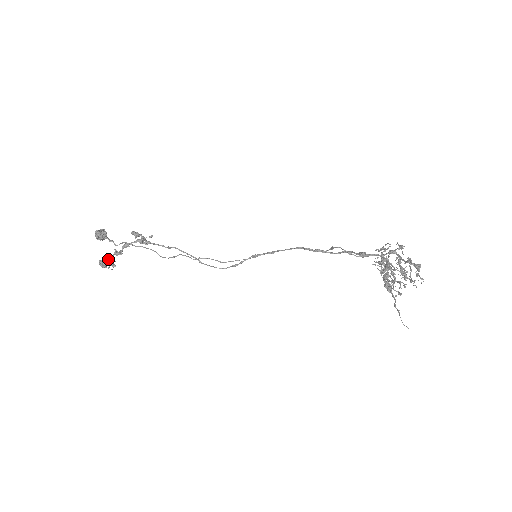
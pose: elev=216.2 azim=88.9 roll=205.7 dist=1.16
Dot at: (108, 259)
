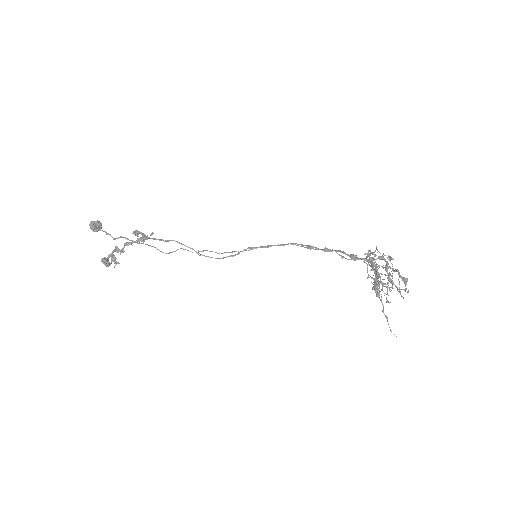
Dot at: (109, 255)
